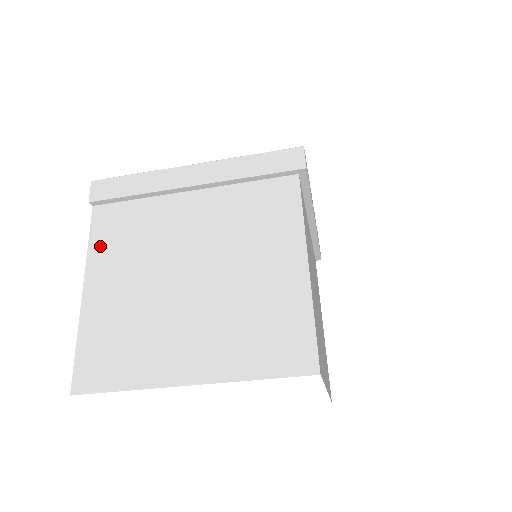
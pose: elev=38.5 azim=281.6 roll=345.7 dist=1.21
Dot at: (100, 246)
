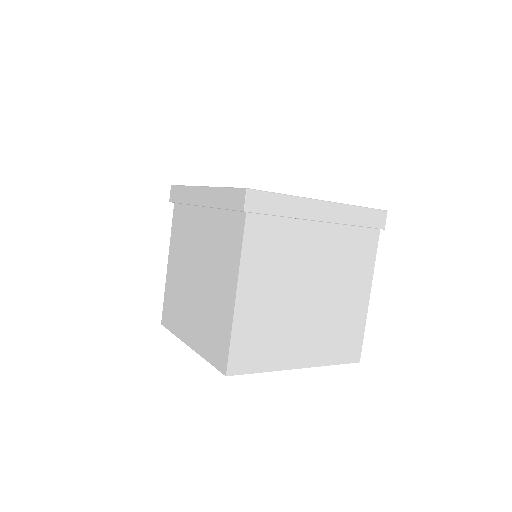
Dot at: (174, 235)
